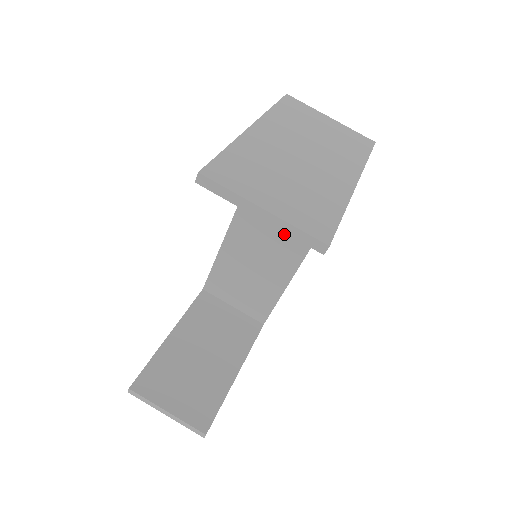
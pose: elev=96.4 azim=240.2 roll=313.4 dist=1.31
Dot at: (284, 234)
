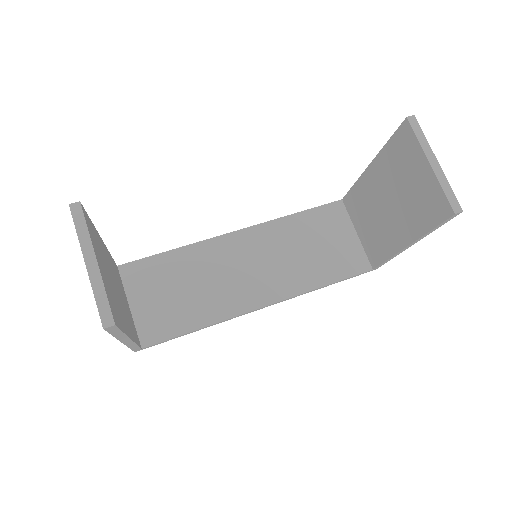
Dot at: (261, 276)
